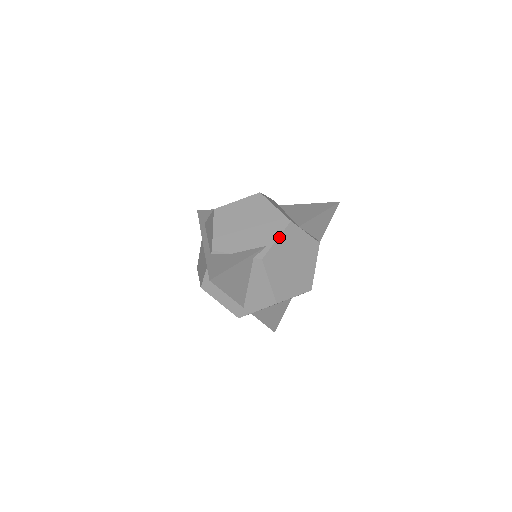
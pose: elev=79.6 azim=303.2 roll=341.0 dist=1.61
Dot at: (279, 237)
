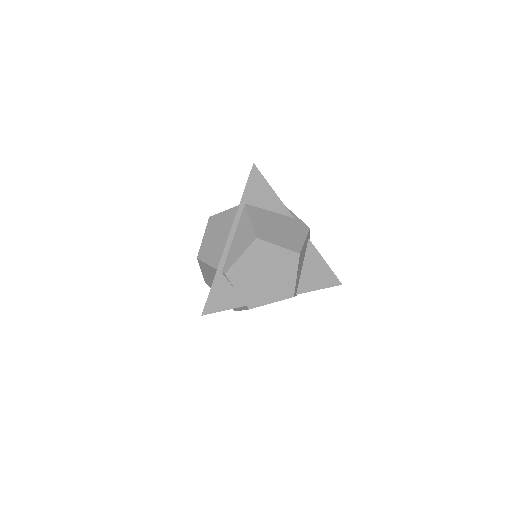
Dot at: occluded
